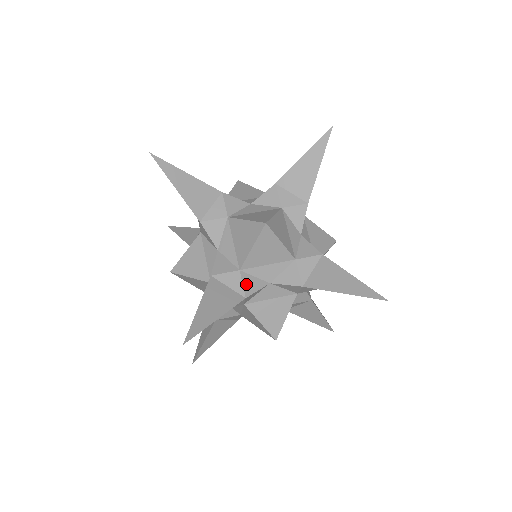
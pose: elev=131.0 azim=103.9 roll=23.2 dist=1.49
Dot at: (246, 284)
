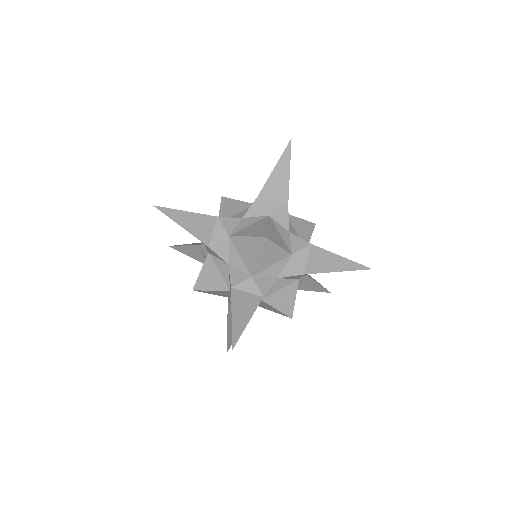
Dot at: (260, 286)
